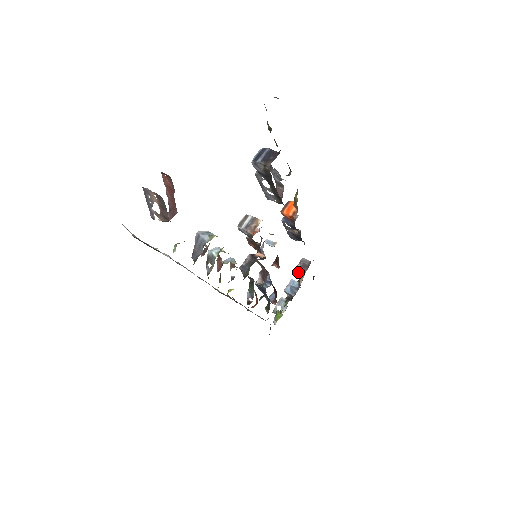
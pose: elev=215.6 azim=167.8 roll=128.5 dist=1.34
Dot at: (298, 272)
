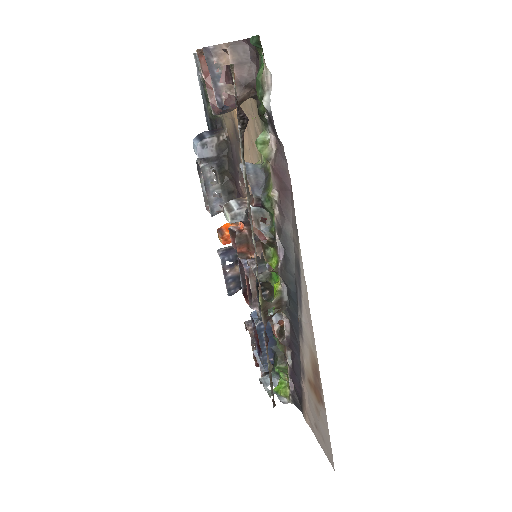
Dot at: occluded
